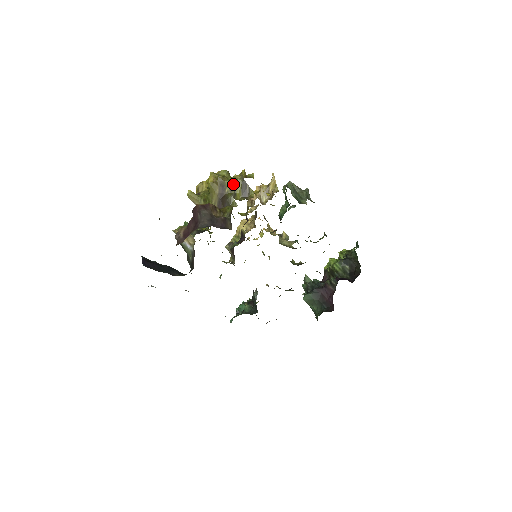
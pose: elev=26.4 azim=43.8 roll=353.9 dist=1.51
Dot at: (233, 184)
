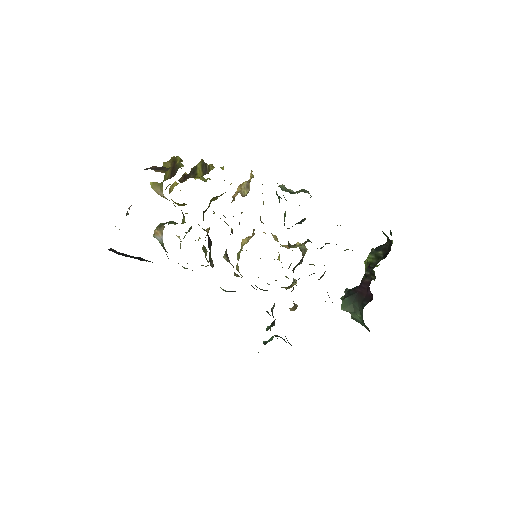
Dot at: (194, 168)
